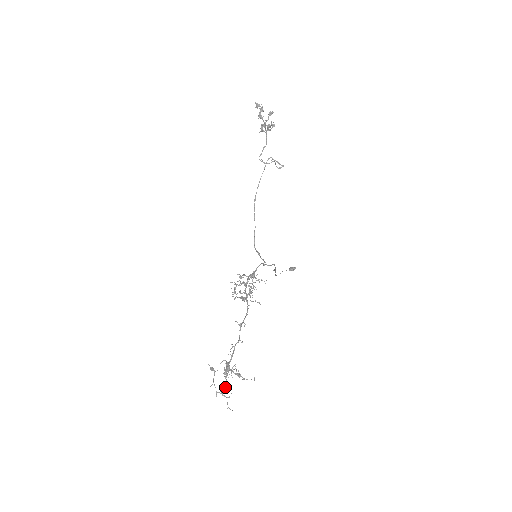
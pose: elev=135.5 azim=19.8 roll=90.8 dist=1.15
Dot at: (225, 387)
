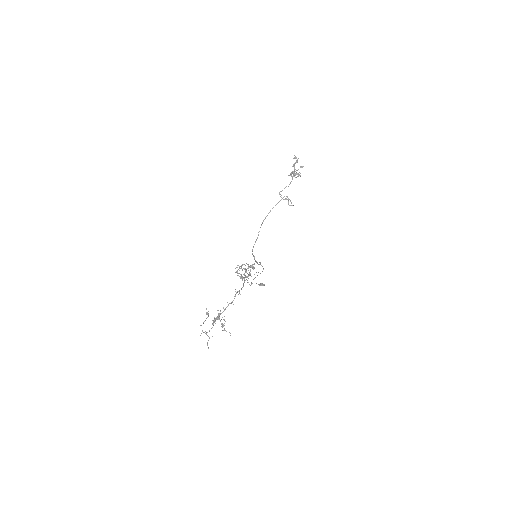
Dot at: occluded
